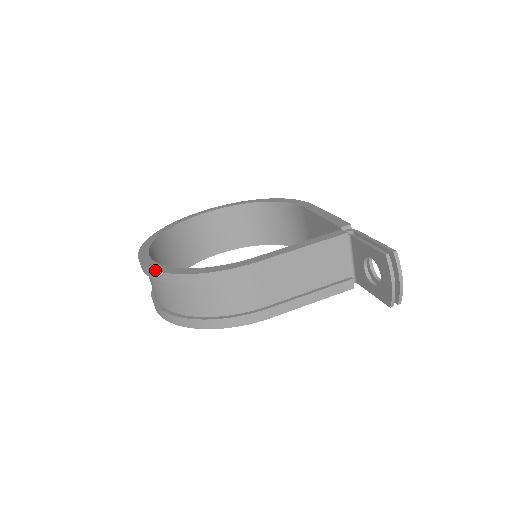
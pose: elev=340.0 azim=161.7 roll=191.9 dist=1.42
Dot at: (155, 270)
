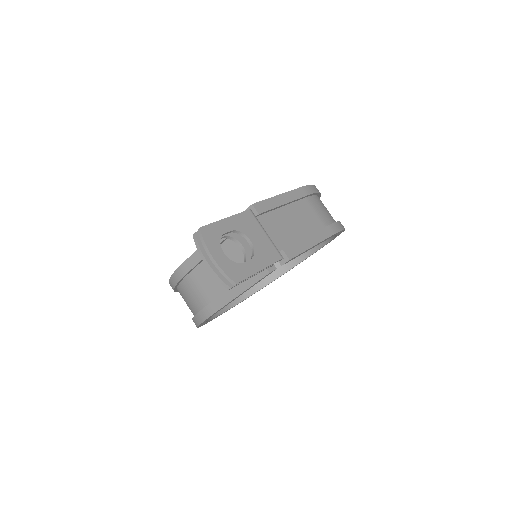
Dot at: occluded
